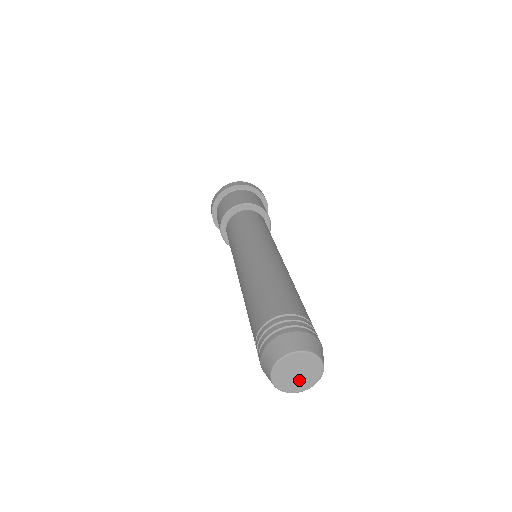
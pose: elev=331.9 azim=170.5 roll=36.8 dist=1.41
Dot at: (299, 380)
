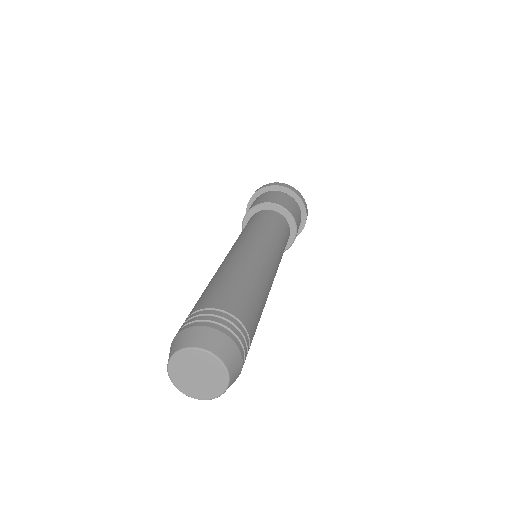
Dot at: (203, 384)
